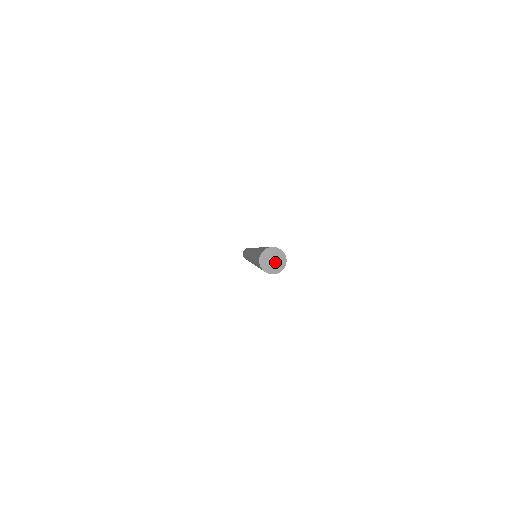
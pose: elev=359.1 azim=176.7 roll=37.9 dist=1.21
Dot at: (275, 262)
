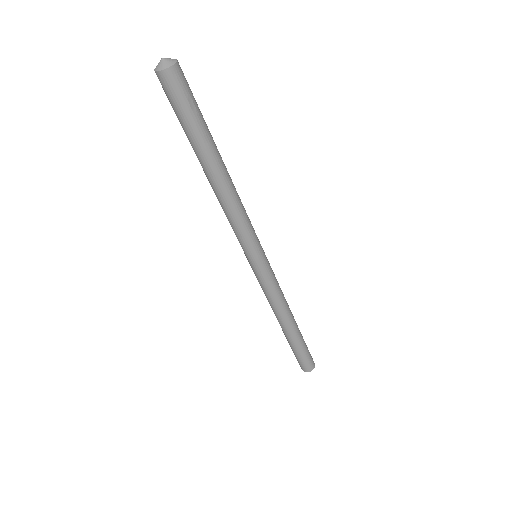
Dot at: (162, 60)
